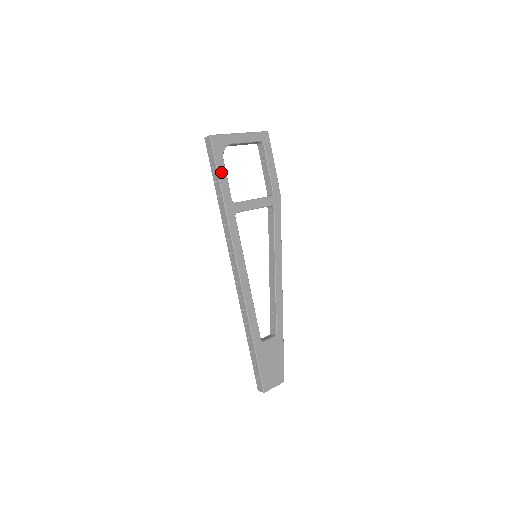
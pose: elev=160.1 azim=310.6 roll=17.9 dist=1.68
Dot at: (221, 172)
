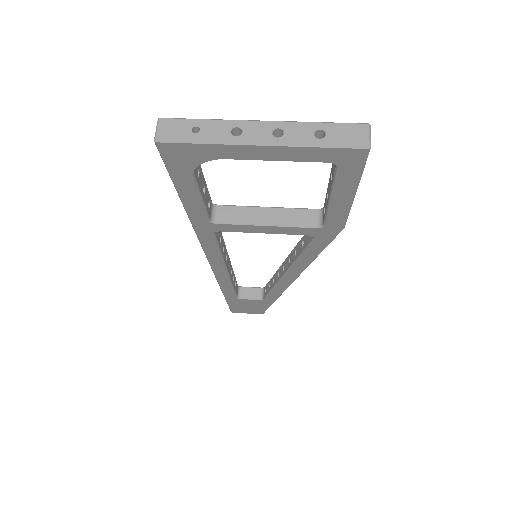
Dot at: (186, 191)
